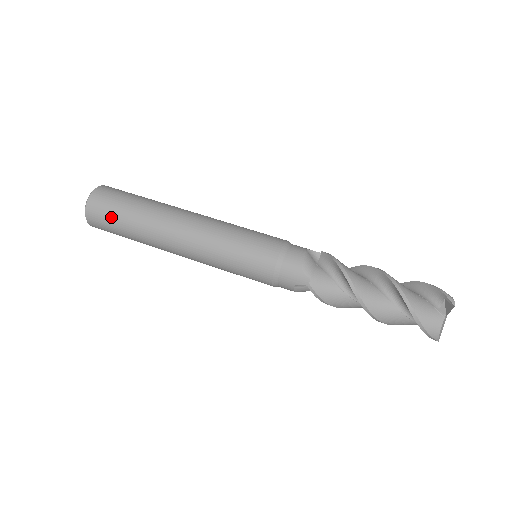
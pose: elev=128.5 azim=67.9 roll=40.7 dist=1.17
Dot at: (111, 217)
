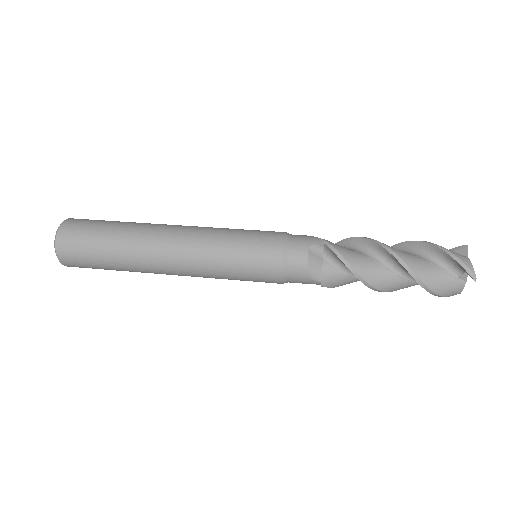
Dot at: (94, 223)
